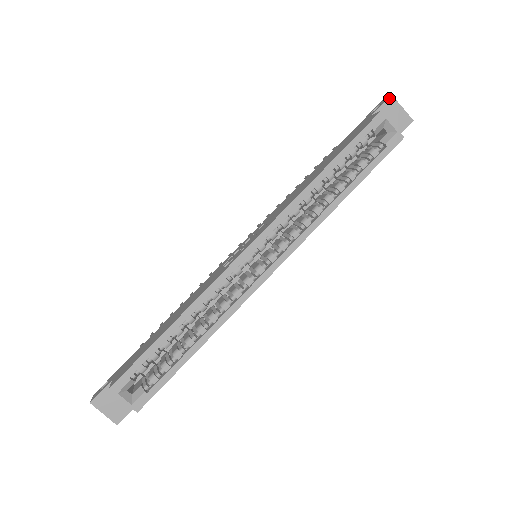
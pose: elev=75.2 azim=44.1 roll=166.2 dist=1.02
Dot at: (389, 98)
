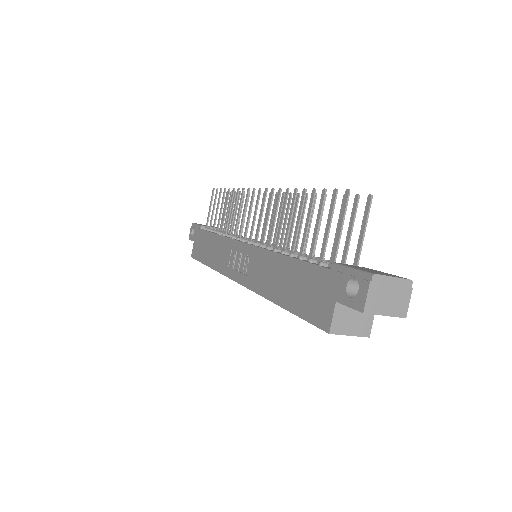
Dot at: (359, 311)
